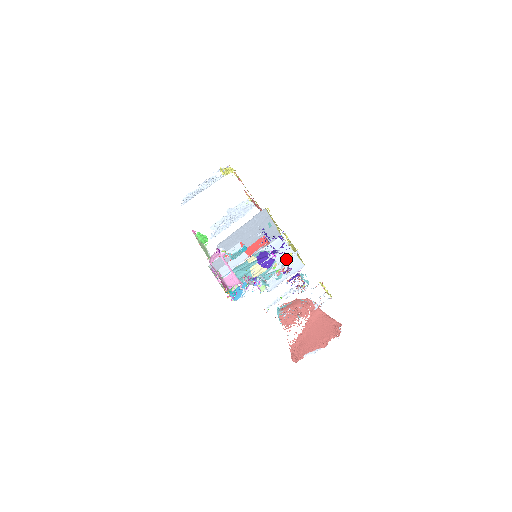
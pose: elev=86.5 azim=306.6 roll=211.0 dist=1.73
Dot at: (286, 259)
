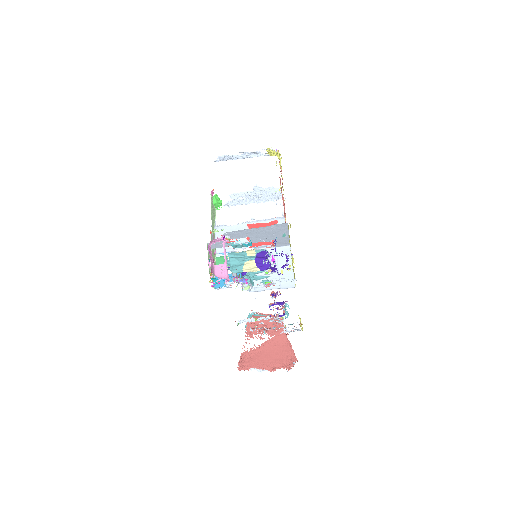
Dot at: (282, 270)
